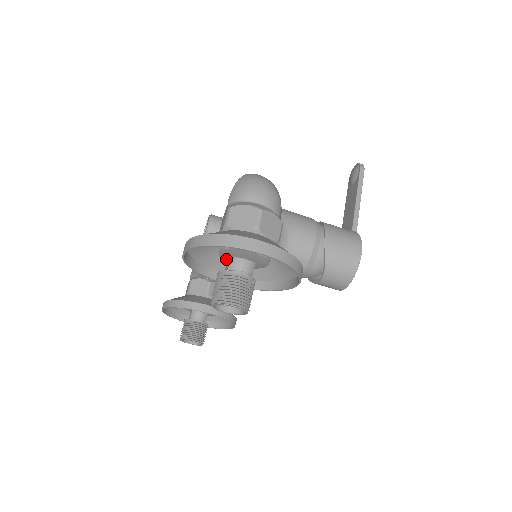
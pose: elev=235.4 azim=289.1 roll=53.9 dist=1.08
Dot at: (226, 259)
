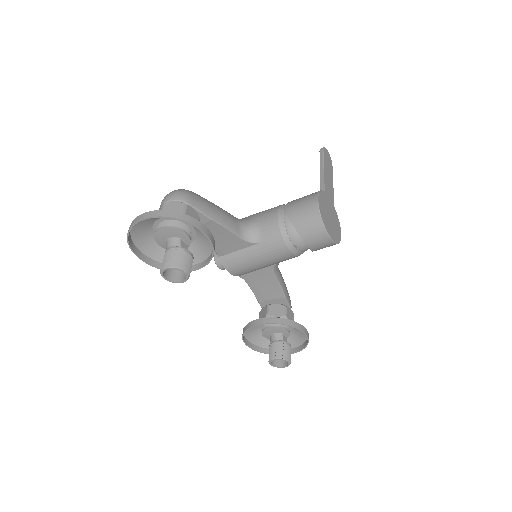
Dot at: occluded
